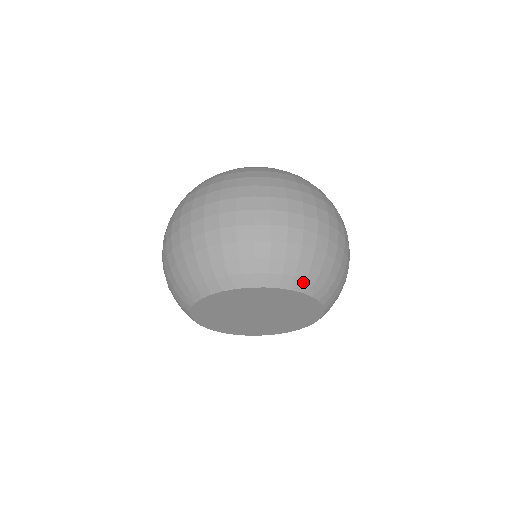
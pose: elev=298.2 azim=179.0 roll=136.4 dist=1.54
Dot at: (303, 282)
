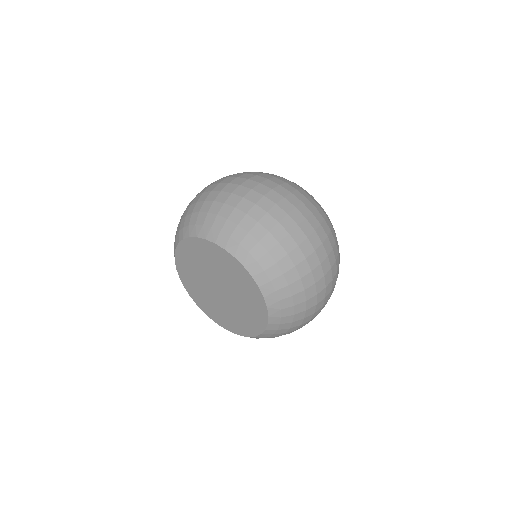
Dot at: (236, 246)
